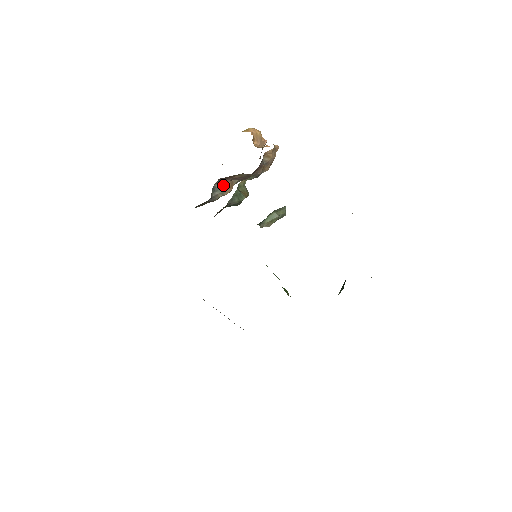
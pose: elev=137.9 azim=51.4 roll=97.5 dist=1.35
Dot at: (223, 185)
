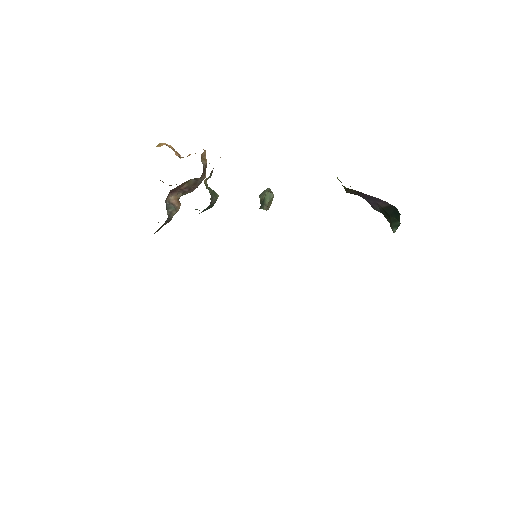
Dot at: (172, 201)
